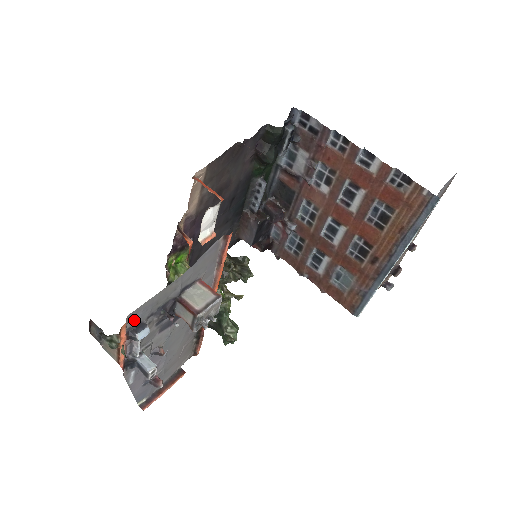
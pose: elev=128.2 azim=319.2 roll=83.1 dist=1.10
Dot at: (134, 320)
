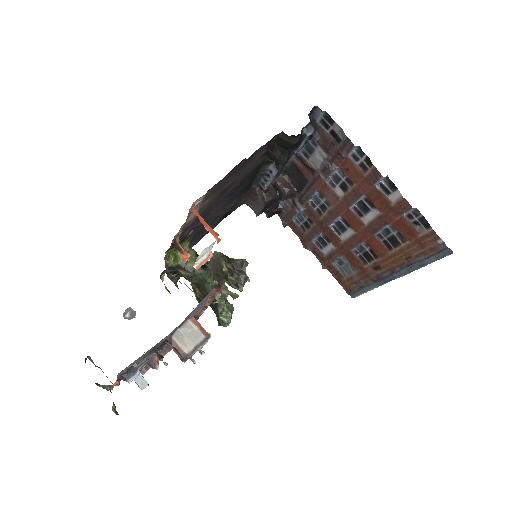
Dot at: (125, 370)
